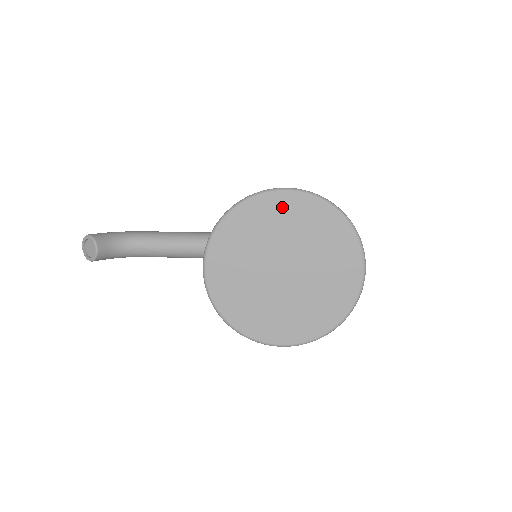
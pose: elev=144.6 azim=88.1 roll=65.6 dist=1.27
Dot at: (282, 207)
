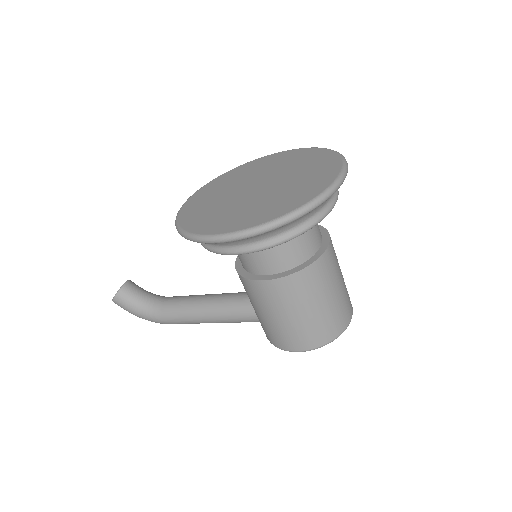
Dot at: (275, 158)
